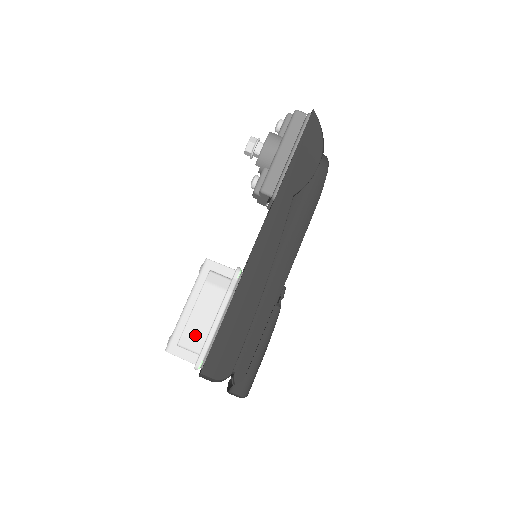
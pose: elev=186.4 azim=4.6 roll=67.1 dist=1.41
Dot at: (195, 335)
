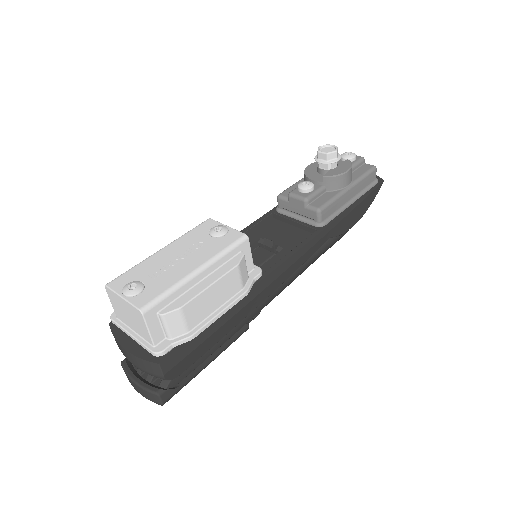
Dot at: (189, 317)
